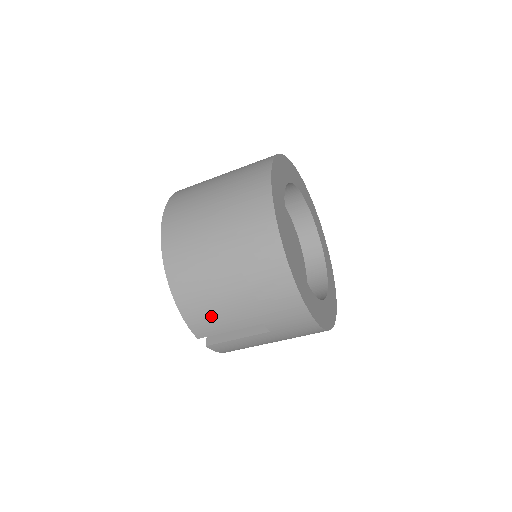
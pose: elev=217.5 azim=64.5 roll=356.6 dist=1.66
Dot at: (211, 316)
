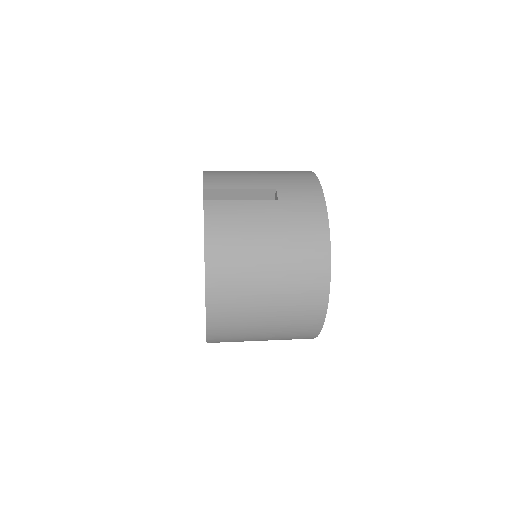
Dot at: occluded
